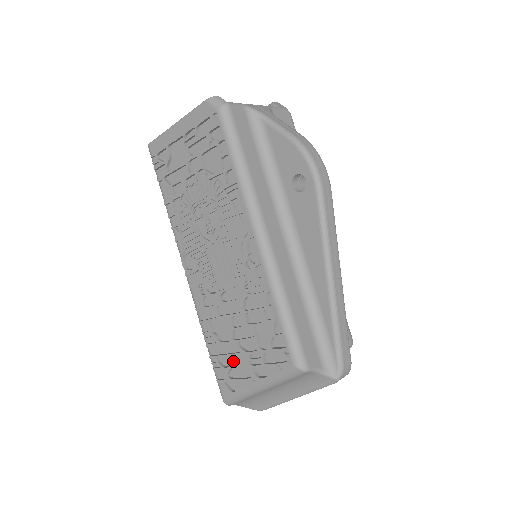
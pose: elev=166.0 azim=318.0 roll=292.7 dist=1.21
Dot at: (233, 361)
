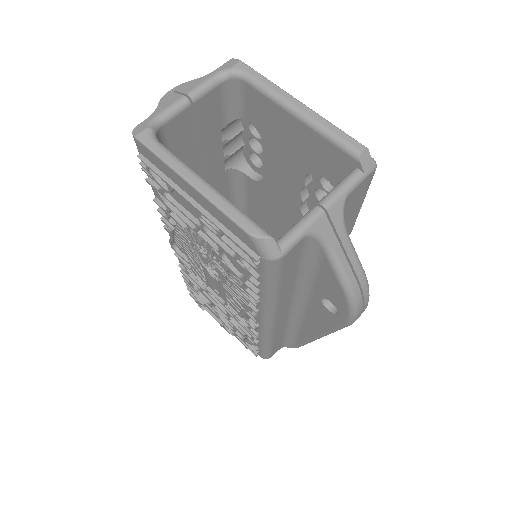
Dot at: occluded
